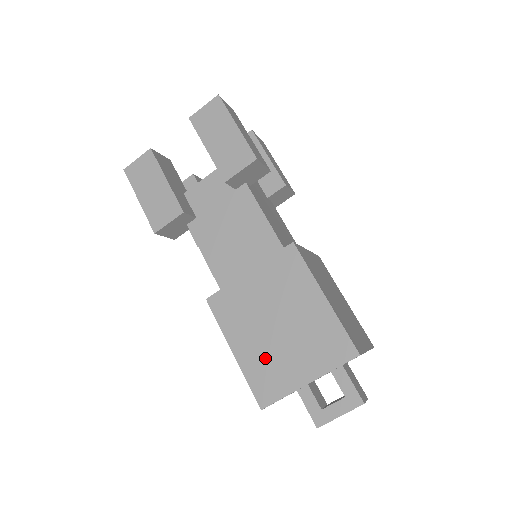
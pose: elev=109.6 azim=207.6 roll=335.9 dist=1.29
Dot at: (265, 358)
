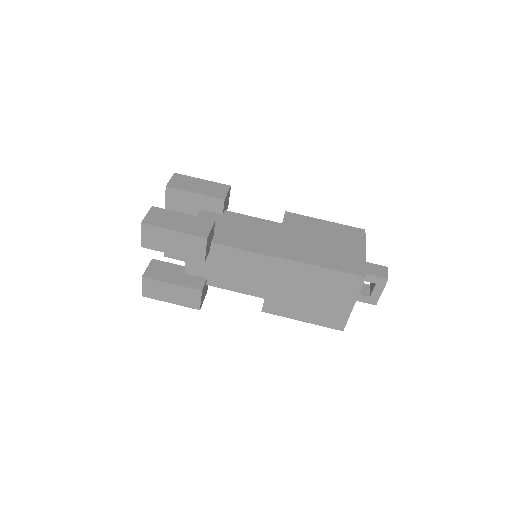
Dot at: (321, 312)
